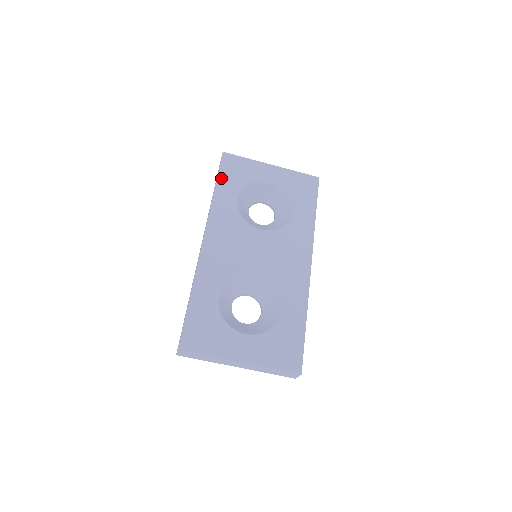
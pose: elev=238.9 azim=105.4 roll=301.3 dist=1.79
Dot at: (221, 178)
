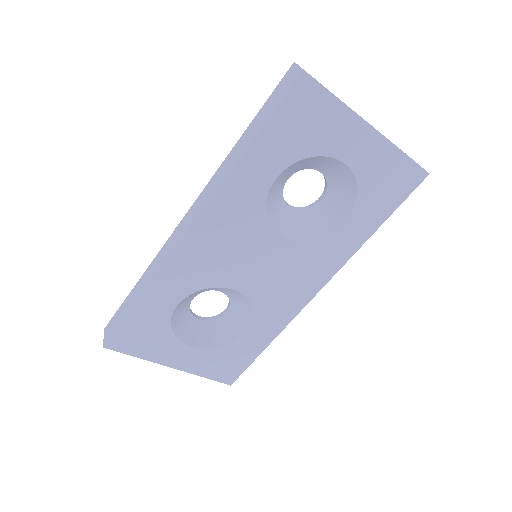
Dot at: (269, 131)
